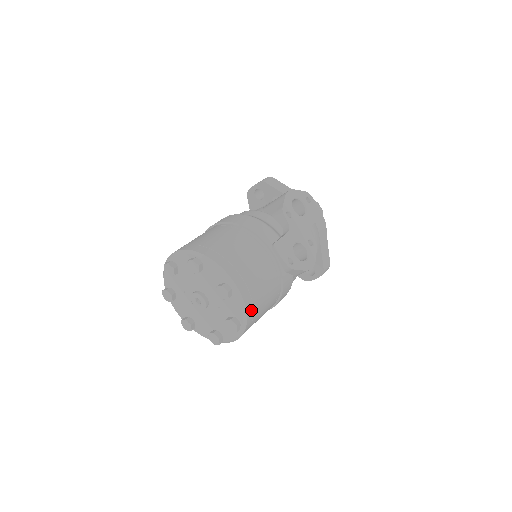
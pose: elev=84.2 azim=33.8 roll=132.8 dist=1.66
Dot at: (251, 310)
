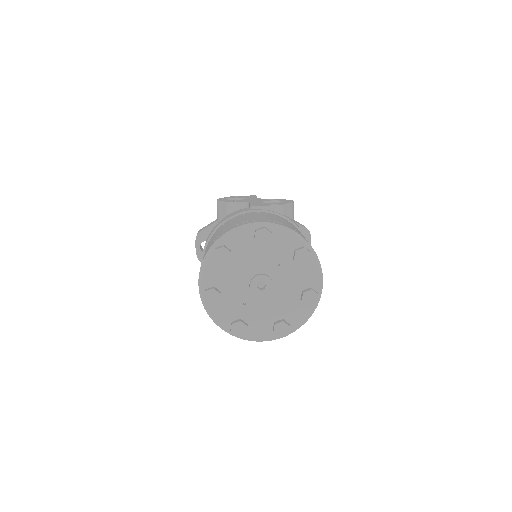
Dot at: occluded
